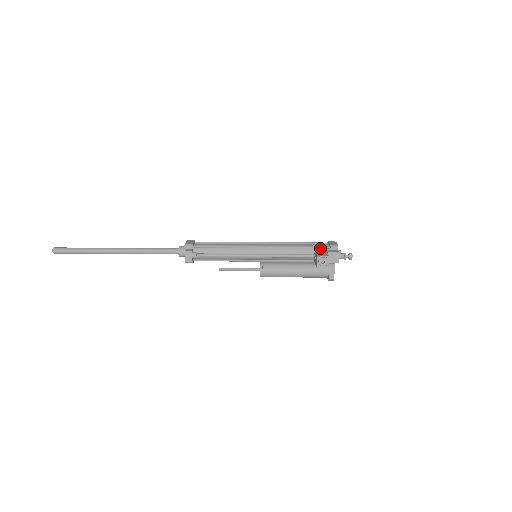
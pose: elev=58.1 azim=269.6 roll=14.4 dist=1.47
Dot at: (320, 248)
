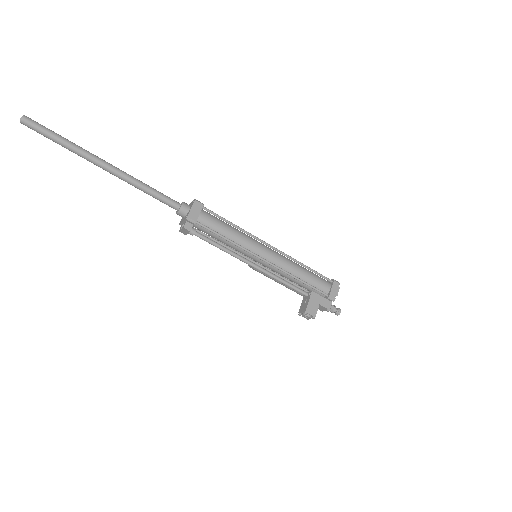
Dot at: (319, 290)
